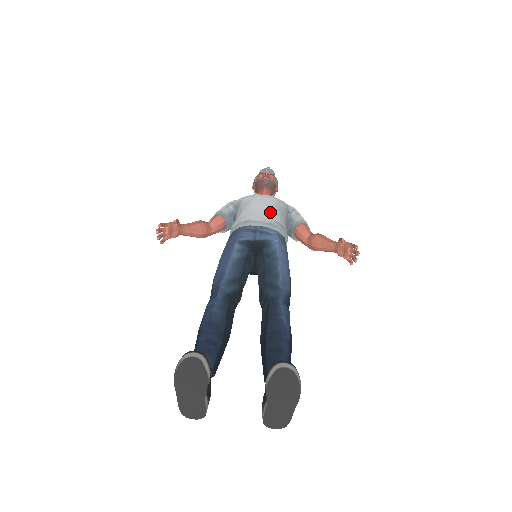
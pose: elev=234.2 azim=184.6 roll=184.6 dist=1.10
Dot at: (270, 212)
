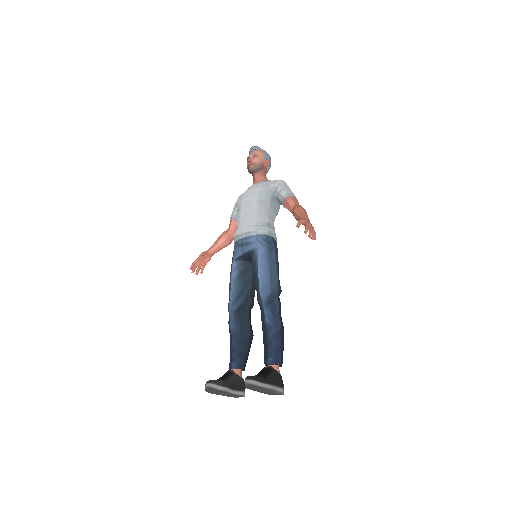
Dot at: (251, 215)
